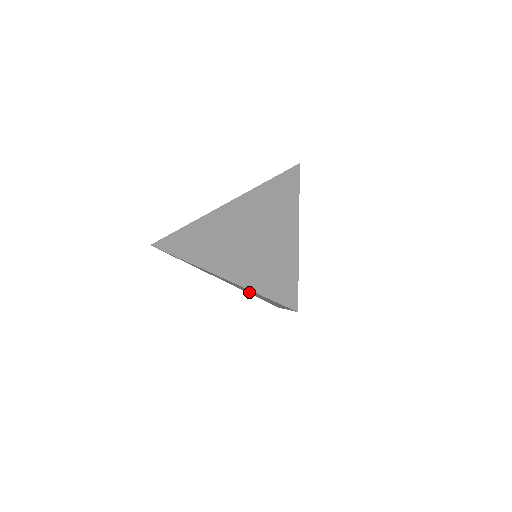
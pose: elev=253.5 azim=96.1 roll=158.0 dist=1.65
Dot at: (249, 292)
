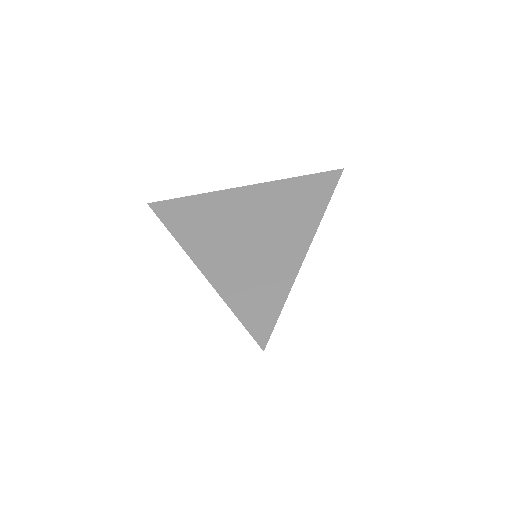
Dot at: occluded
